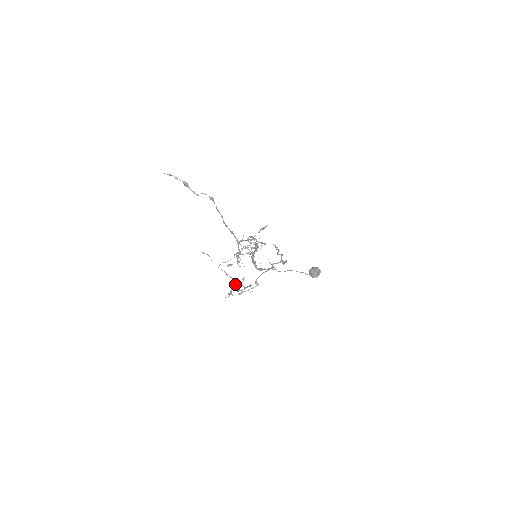
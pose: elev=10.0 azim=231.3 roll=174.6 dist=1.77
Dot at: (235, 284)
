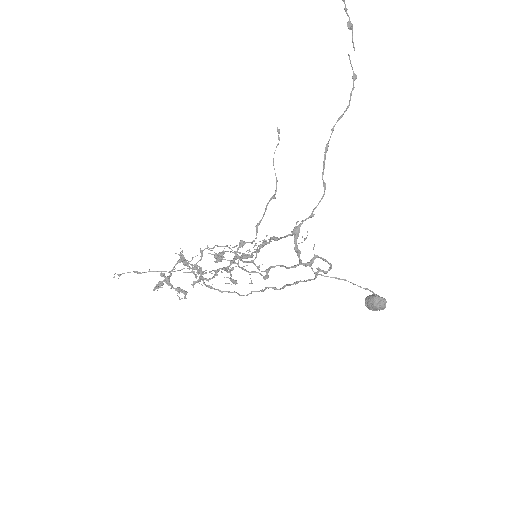
Dot at: (244, 241)
